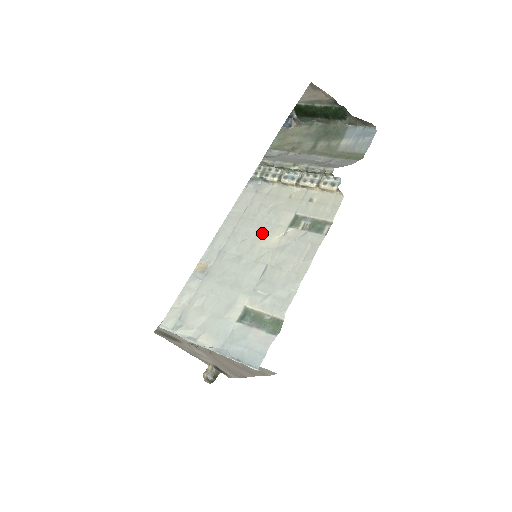
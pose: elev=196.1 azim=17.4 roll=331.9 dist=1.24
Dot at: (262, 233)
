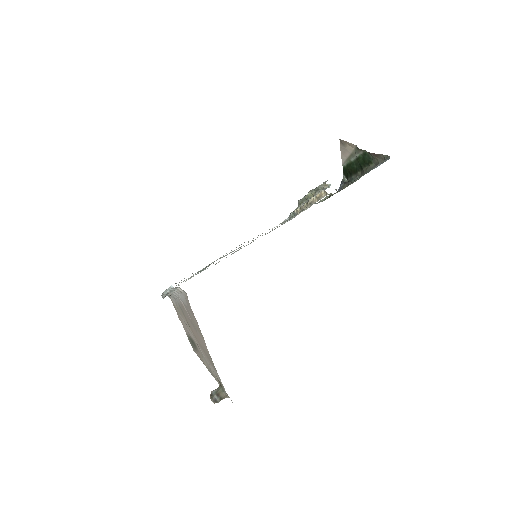
Dot at: (262, 235)
